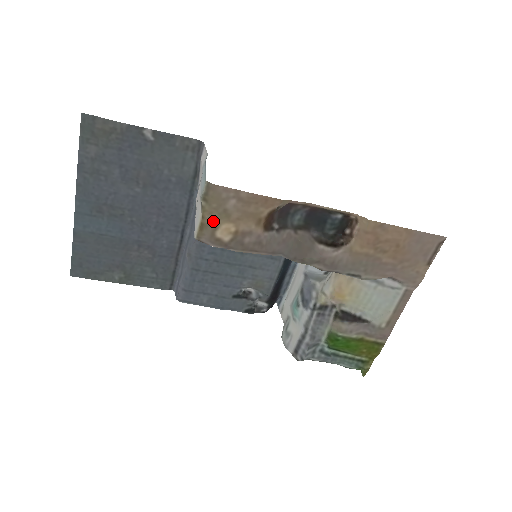
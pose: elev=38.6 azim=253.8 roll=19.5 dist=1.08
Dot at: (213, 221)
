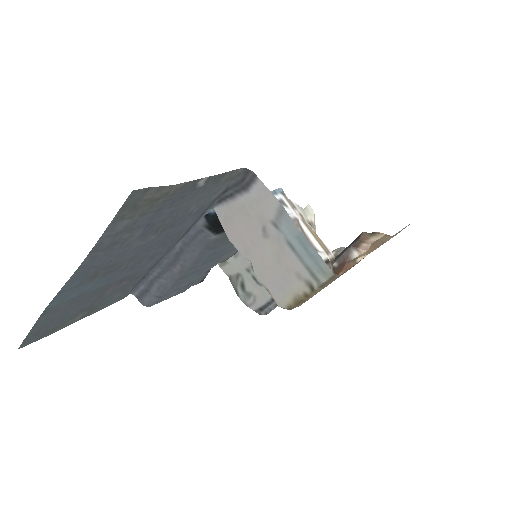
Dot at: occluded
